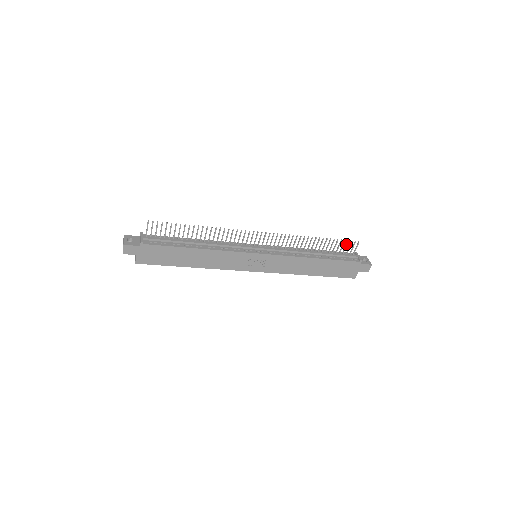
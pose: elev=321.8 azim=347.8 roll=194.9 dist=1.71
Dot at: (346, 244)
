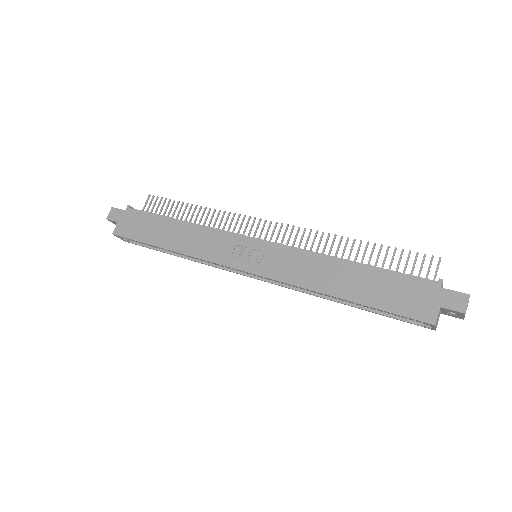
Dot at: (414, 260)
